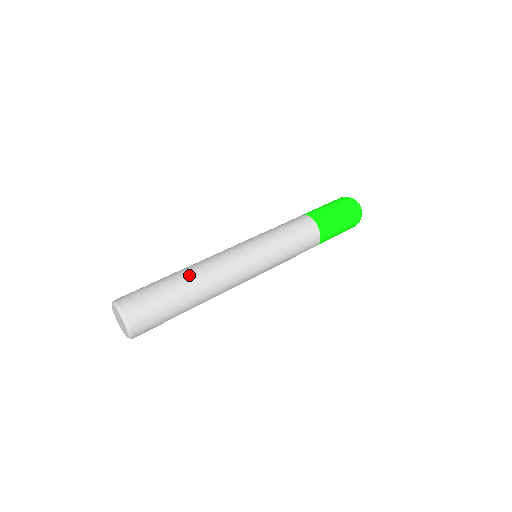
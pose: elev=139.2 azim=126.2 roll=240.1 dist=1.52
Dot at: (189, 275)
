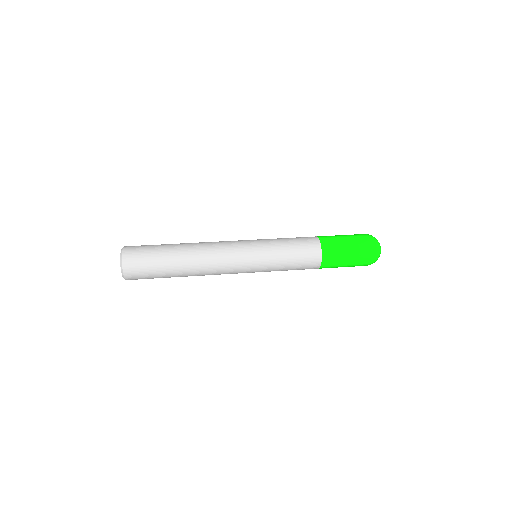
Dot at: (186, 255)
